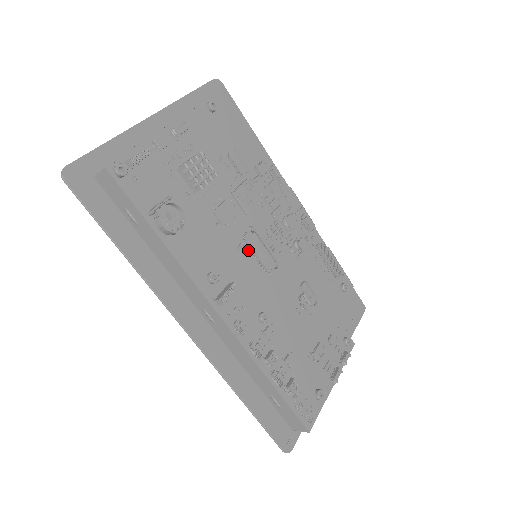
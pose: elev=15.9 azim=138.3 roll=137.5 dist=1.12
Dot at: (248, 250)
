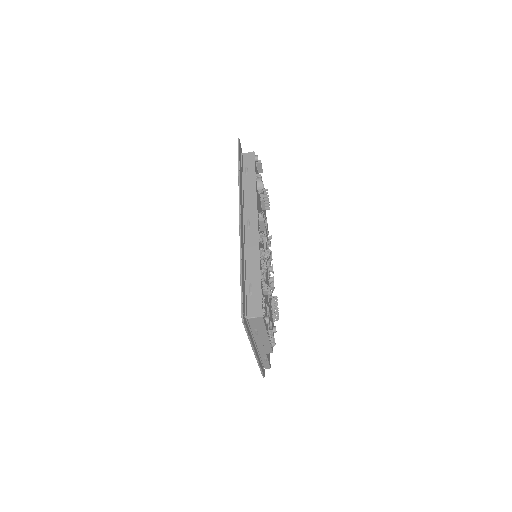
Dot at: occluded
